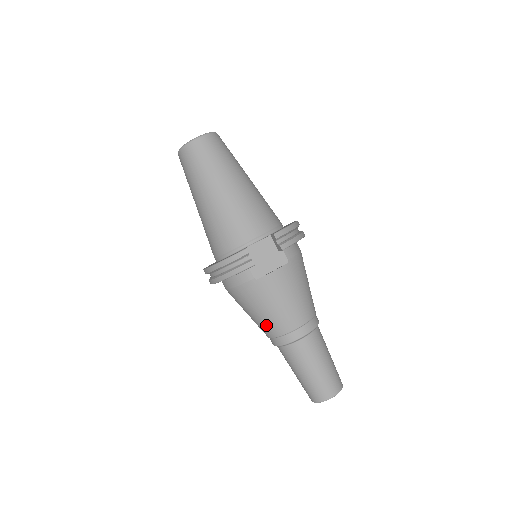
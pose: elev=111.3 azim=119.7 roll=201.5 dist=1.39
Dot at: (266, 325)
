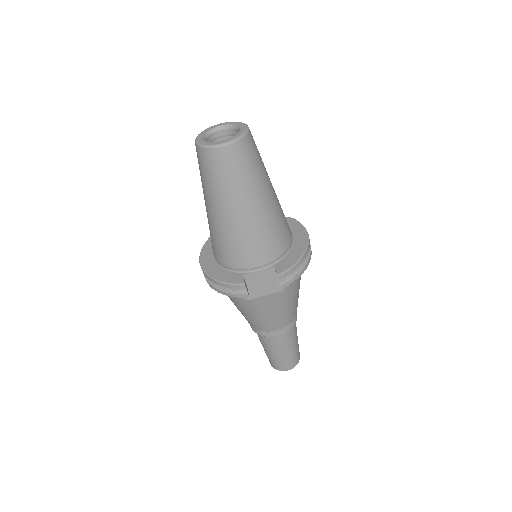
Dot at: (247, 319)
